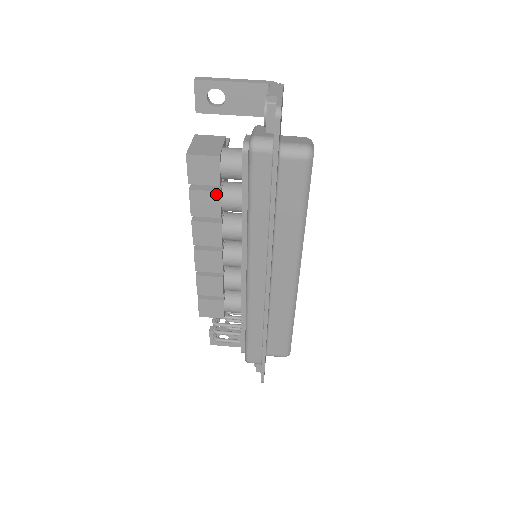
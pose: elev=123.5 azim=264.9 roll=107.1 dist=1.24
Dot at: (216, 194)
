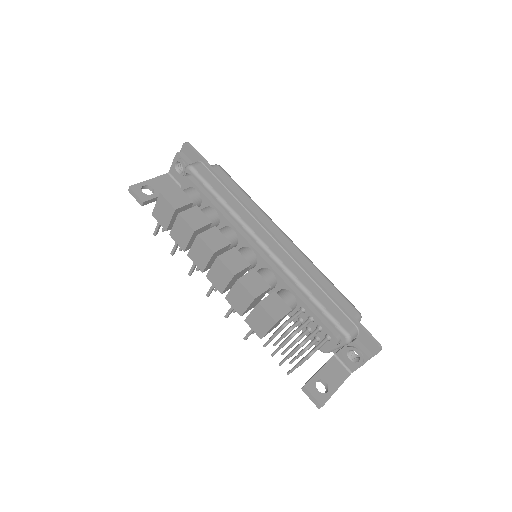
Dot at: (196, 208)
